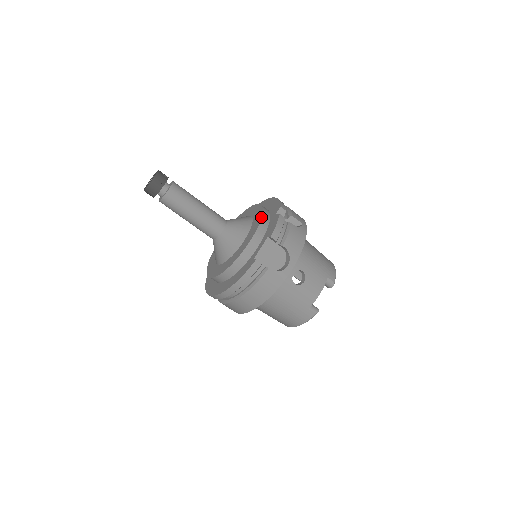
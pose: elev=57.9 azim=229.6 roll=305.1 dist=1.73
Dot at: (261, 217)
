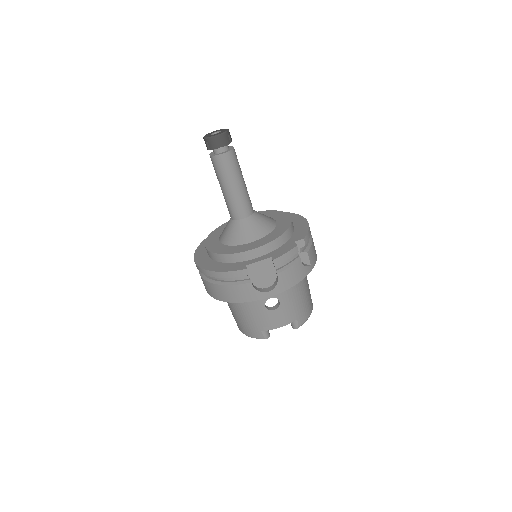
Dot at: (281, 235)
